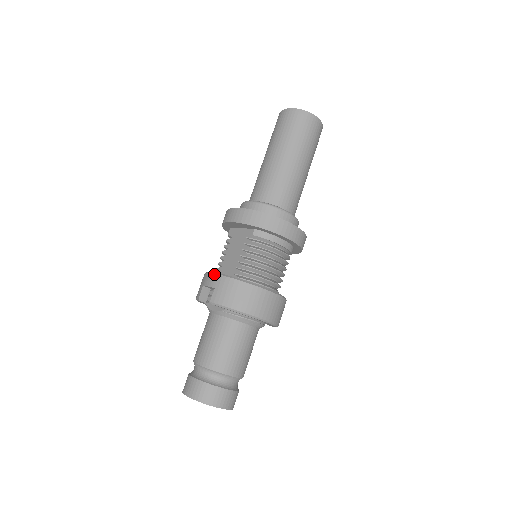
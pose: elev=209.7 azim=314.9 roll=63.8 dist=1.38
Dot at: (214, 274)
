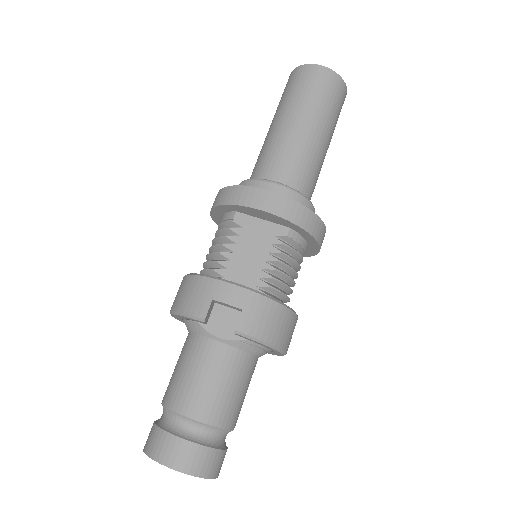
Dot at: (239, 287)
